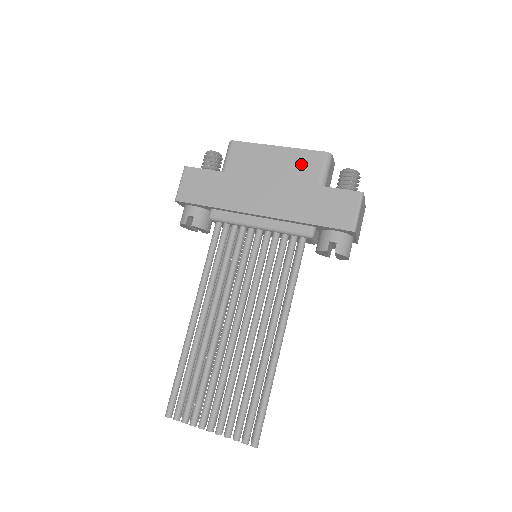
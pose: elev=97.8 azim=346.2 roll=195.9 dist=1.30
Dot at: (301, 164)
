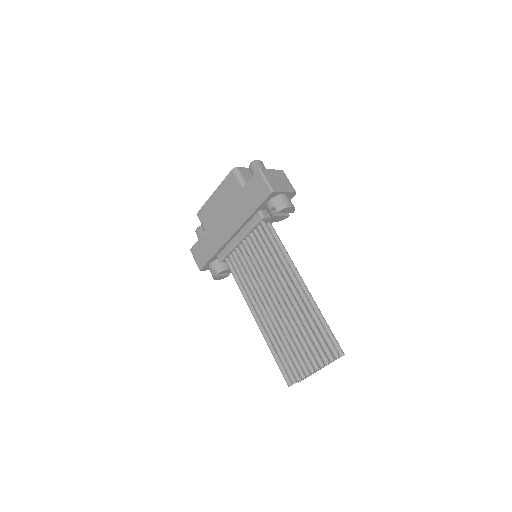
Dot at: (228, 189)
